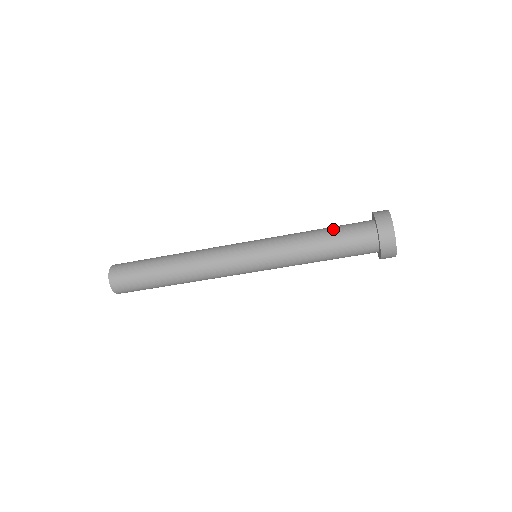
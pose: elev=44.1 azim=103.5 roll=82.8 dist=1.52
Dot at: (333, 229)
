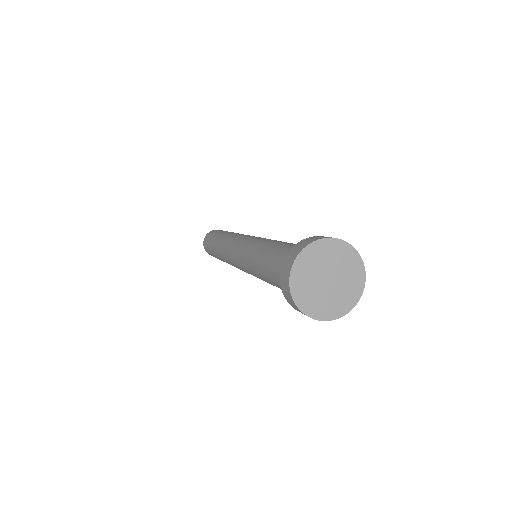
Dot at: (268, 270)
